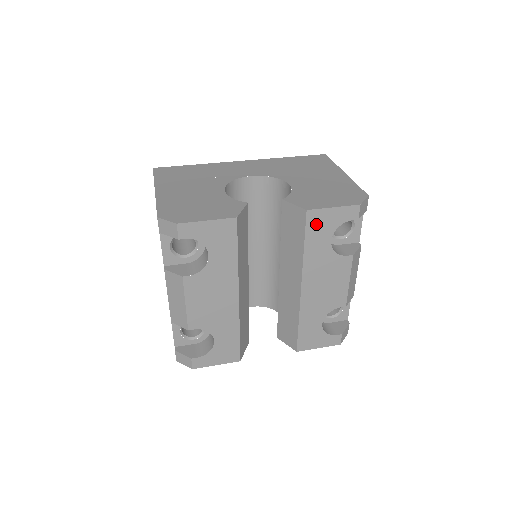
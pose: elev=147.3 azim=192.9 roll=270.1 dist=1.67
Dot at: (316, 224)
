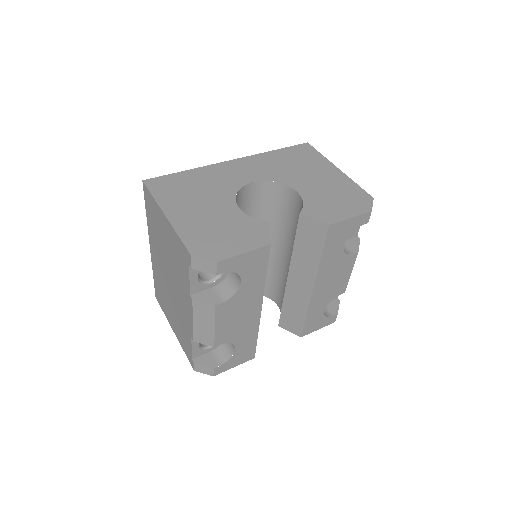
Dot at: (335, 234)
